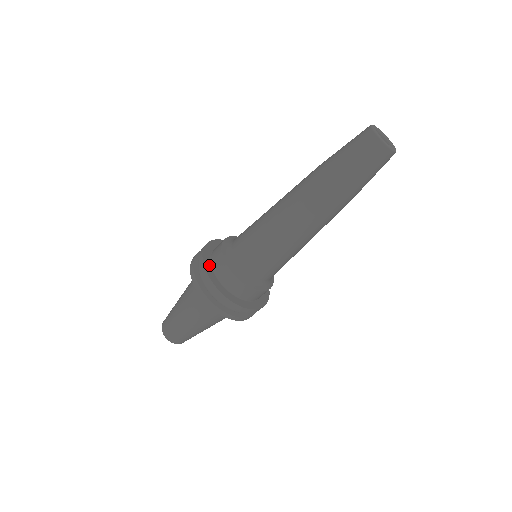
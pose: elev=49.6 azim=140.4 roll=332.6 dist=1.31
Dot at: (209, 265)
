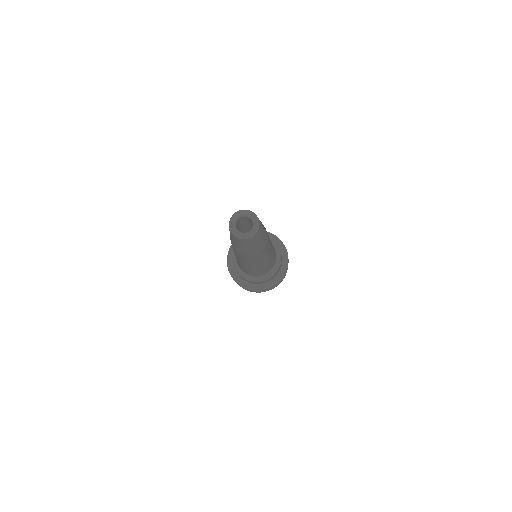
Dot at: occluded
